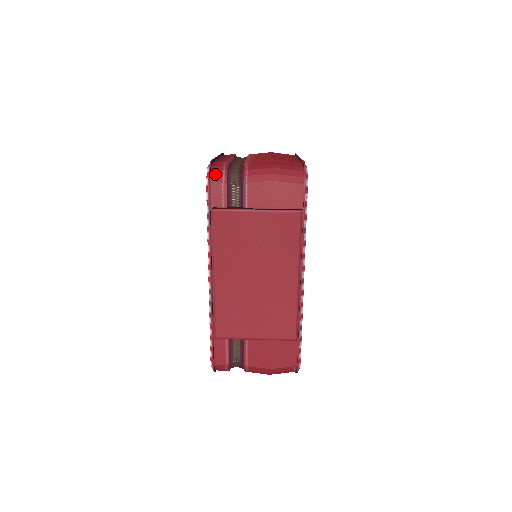
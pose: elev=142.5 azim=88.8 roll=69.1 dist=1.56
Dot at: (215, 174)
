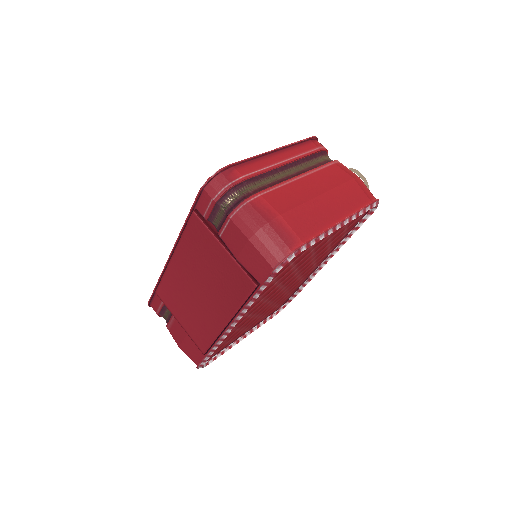
Dot at: (214, 184)
